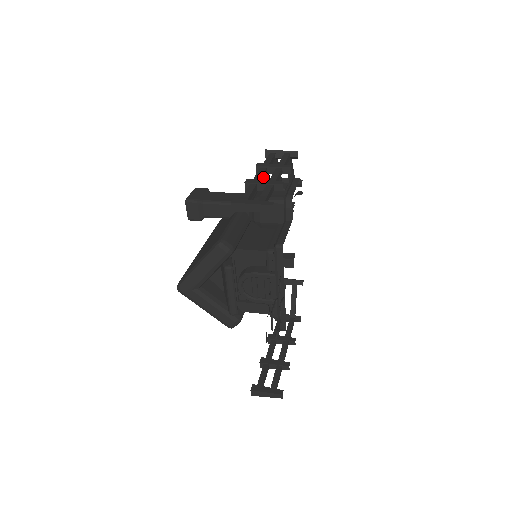
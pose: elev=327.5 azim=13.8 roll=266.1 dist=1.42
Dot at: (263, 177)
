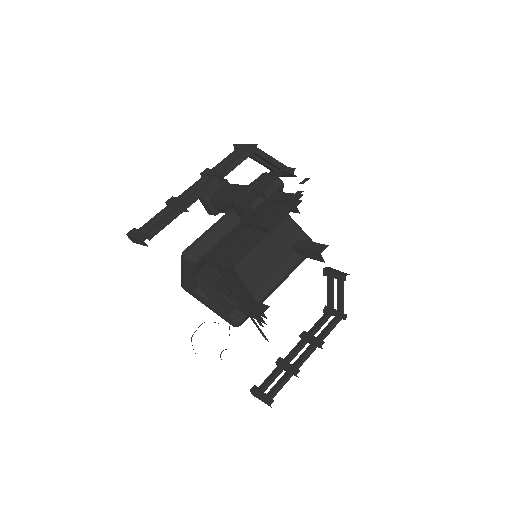
Dot at: occluded
